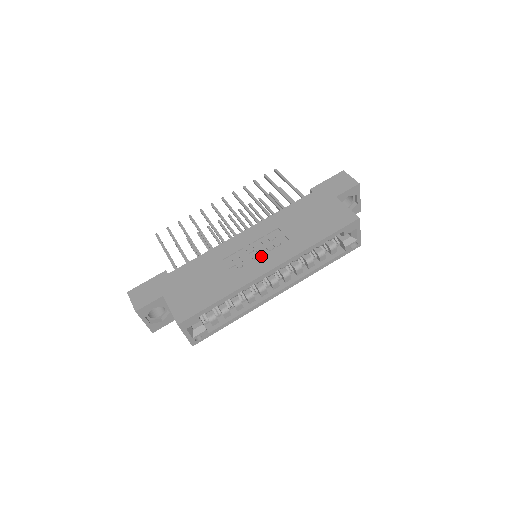
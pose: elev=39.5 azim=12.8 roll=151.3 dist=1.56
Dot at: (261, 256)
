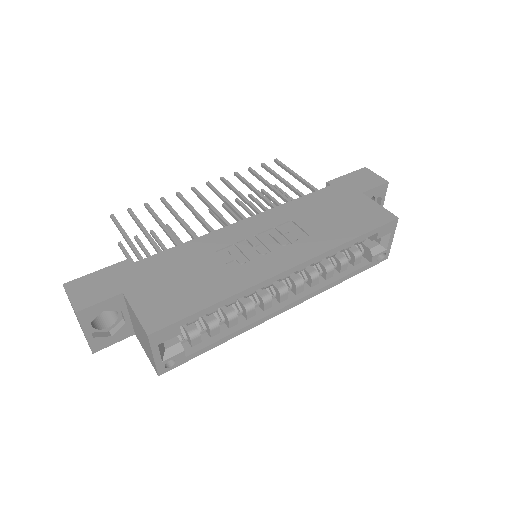
Dot at: (272, 251)
